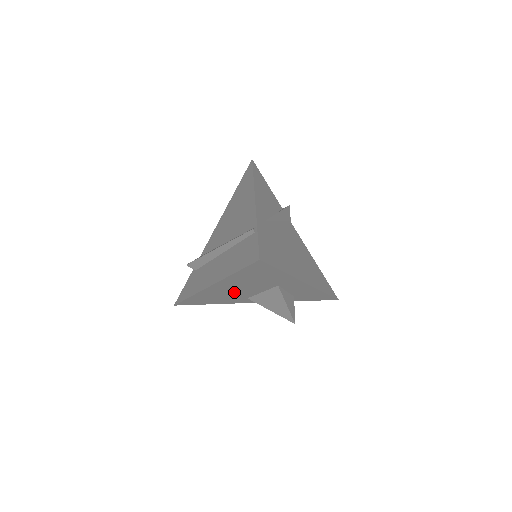
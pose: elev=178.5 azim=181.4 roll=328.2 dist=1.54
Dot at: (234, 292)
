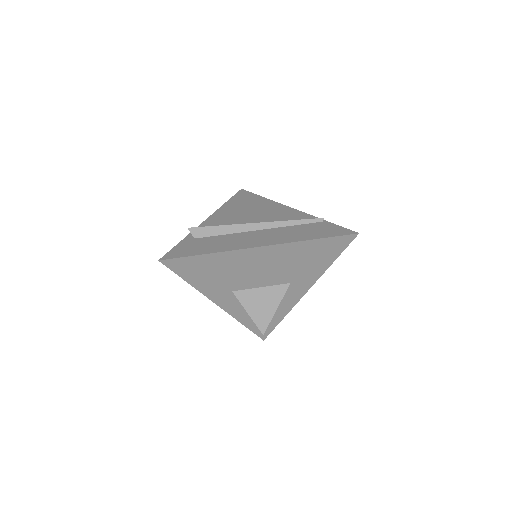
Dot at: (249, 272)
